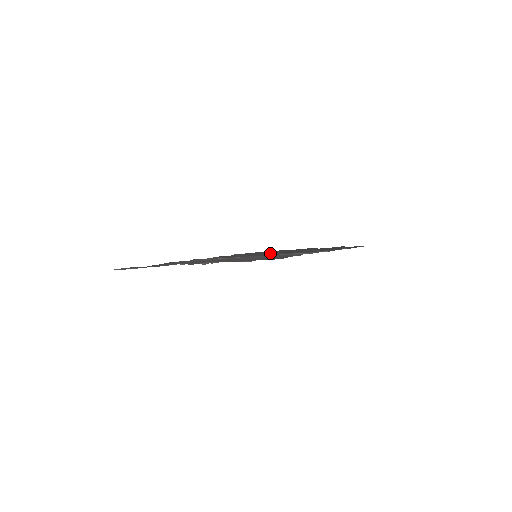
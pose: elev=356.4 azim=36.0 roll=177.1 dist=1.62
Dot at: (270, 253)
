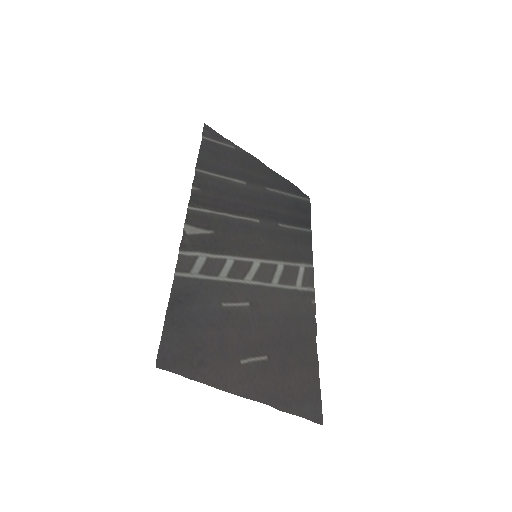
Dot at: (260, 236)
